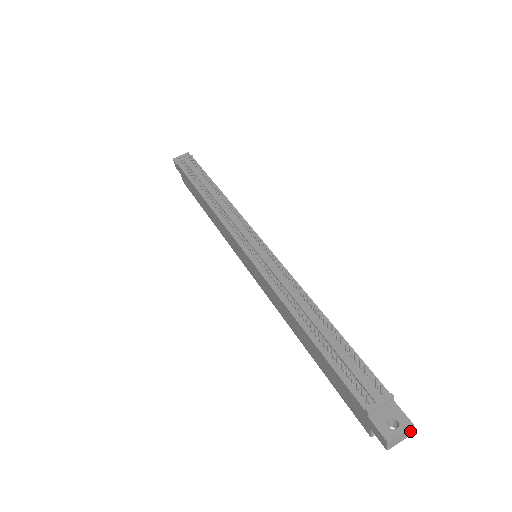
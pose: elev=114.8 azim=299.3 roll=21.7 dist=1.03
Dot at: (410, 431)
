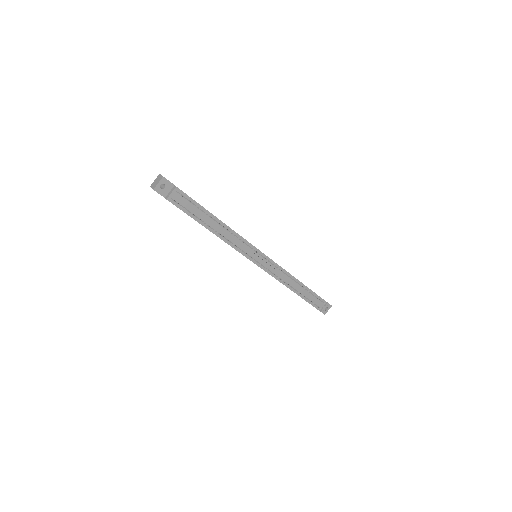
Dot at: occluded
